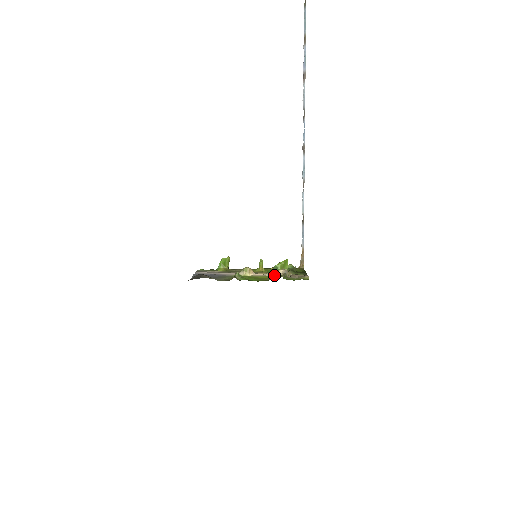
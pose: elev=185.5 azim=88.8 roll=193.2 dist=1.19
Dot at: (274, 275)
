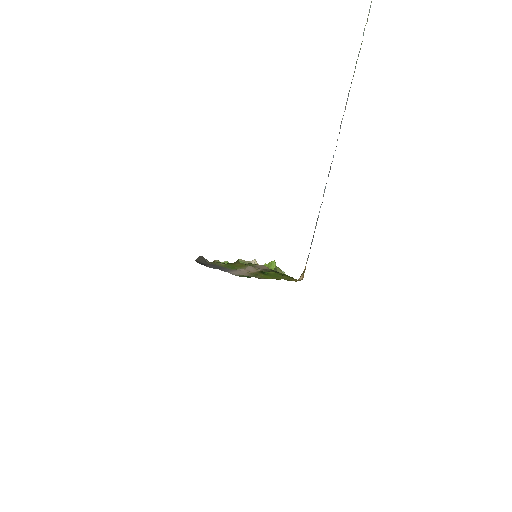
Dot at: occluded
